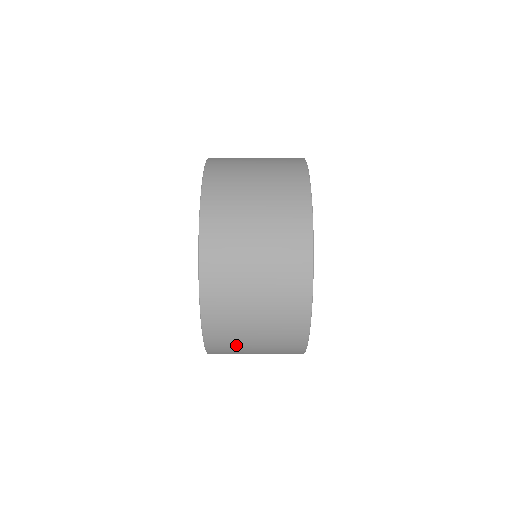
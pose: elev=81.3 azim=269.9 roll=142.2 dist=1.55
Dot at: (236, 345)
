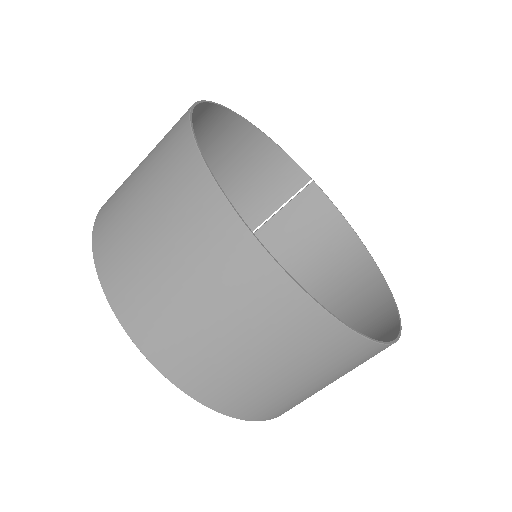
Dot at: occluded
